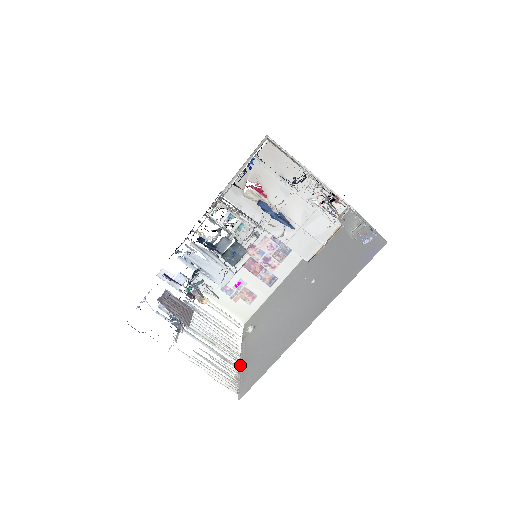
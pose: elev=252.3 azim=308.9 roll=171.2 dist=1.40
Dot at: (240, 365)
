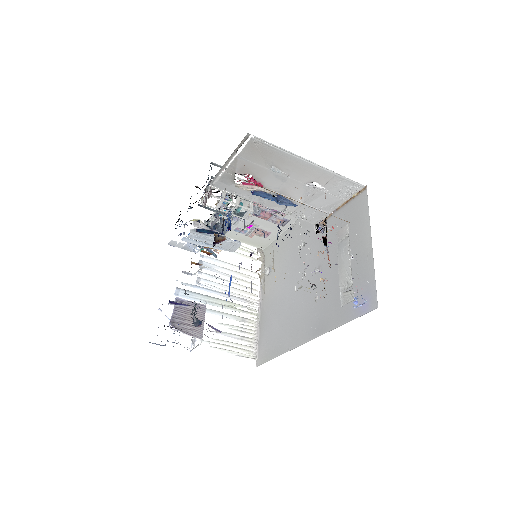
Dot at: (258, 318)
